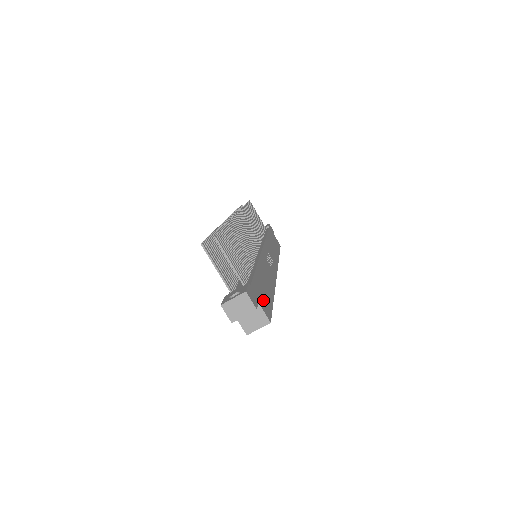
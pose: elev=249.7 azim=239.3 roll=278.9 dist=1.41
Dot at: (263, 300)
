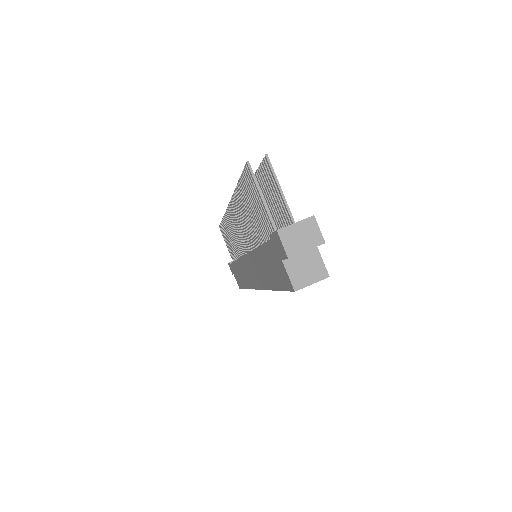
Dot at: occluded
